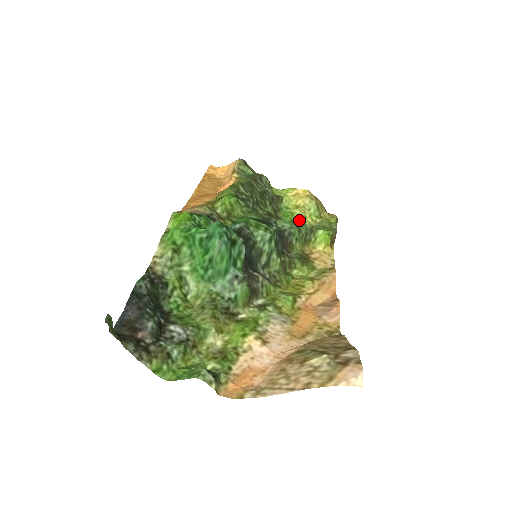
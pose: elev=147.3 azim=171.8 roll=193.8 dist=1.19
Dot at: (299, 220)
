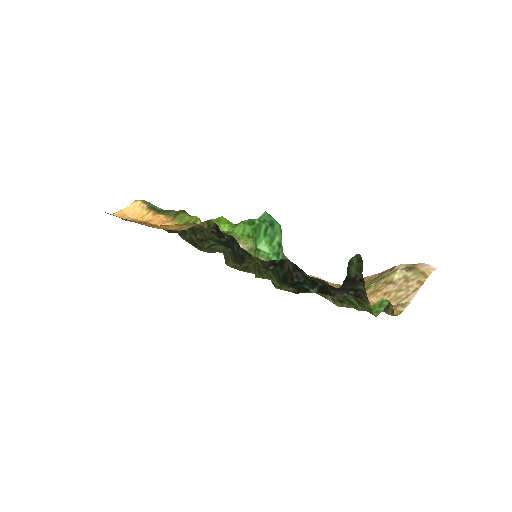
Dot at: occluded
